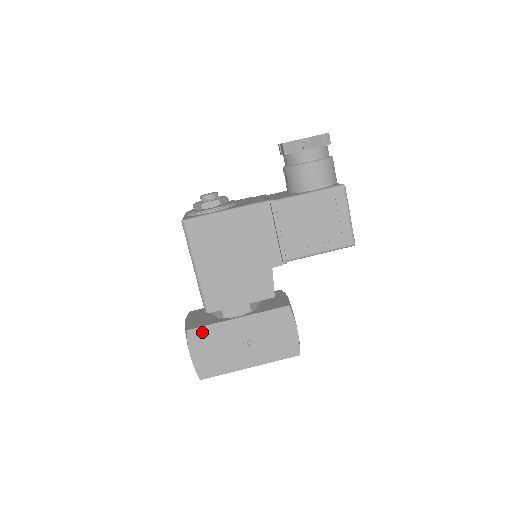
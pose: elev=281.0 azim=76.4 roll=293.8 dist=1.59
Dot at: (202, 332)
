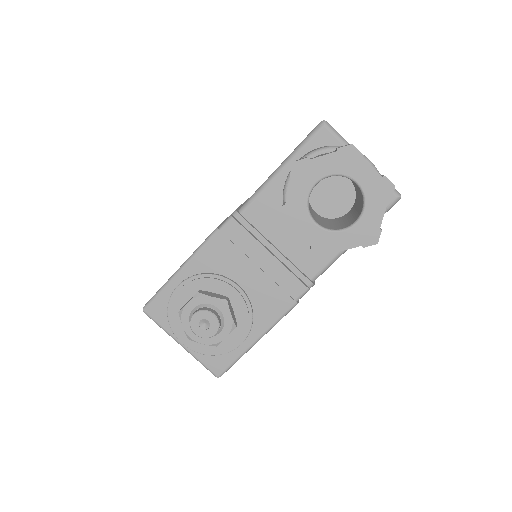
Dot at: occluded
